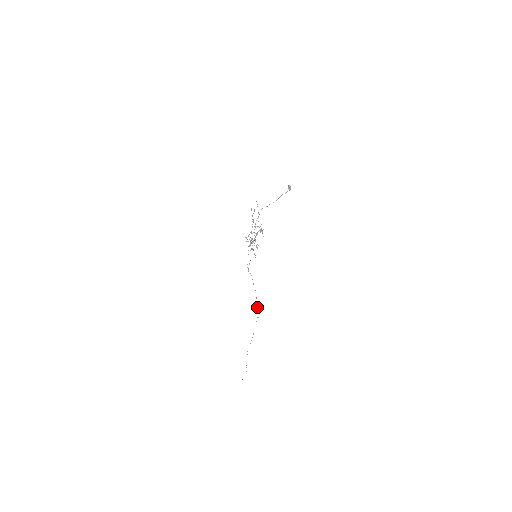
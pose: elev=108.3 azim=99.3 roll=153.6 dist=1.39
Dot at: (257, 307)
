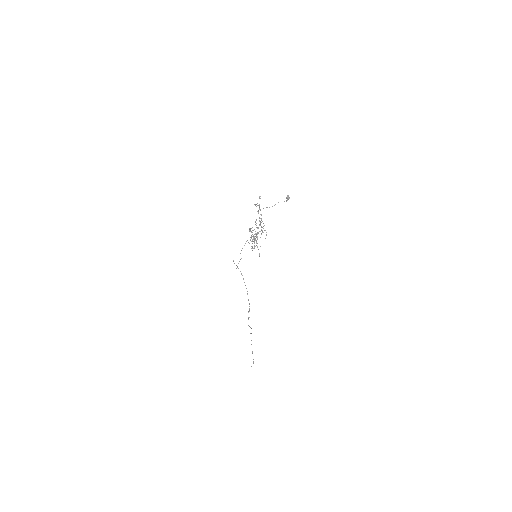
Dot at: occluded
